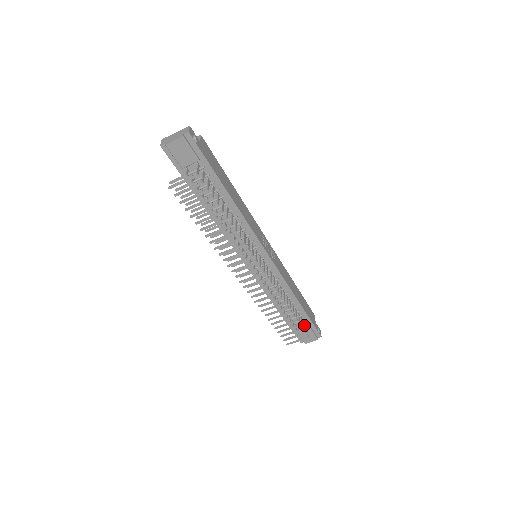
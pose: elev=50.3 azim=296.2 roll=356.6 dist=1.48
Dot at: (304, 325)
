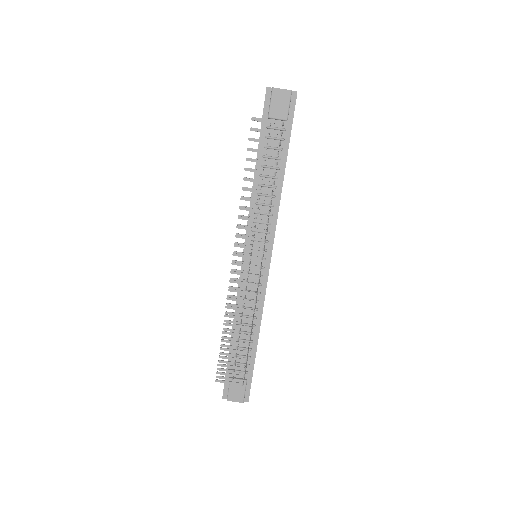
Dot at: occluded
